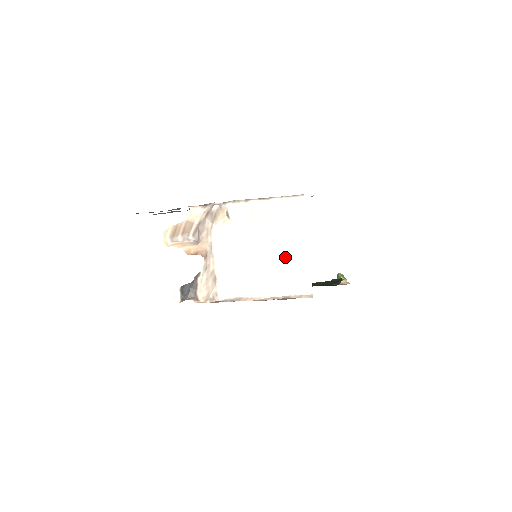
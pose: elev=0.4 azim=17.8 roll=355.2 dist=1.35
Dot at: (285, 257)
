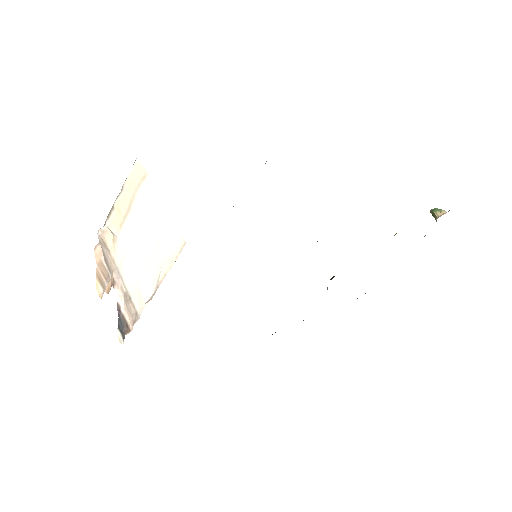
Dot at: (154, 228)
